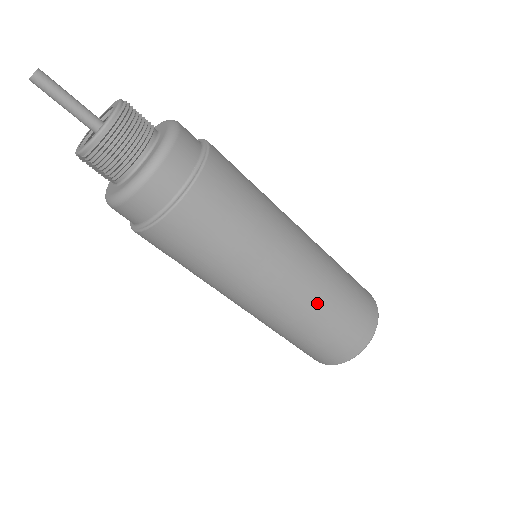
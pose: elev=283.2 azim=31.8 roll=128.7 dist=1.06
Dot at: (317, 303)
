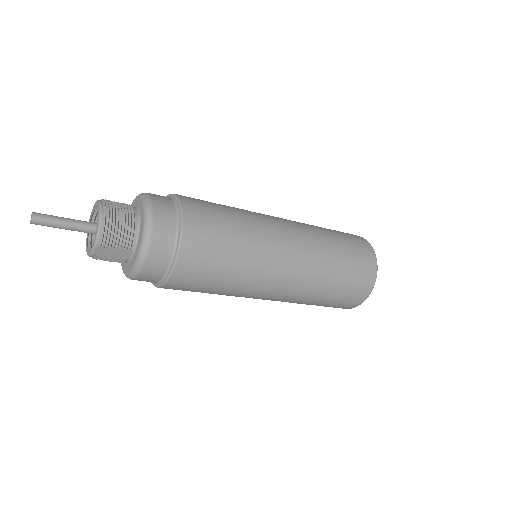
Dot at: (319, 243)
